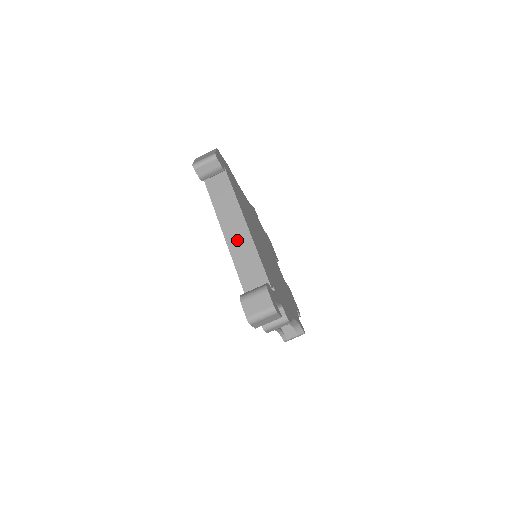
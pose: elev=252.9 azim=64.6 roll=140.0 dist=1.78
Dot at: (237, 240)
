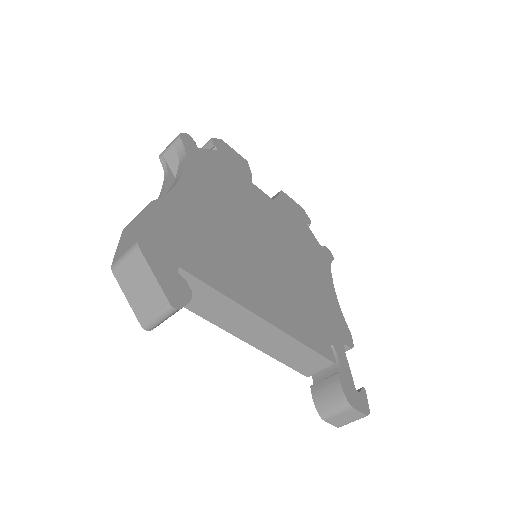
Dot at: (265, 340)
